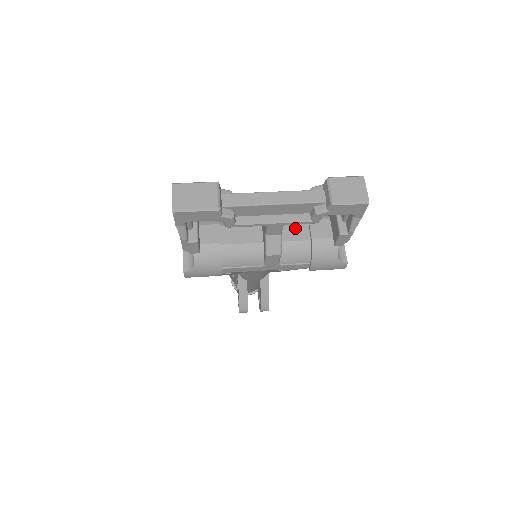
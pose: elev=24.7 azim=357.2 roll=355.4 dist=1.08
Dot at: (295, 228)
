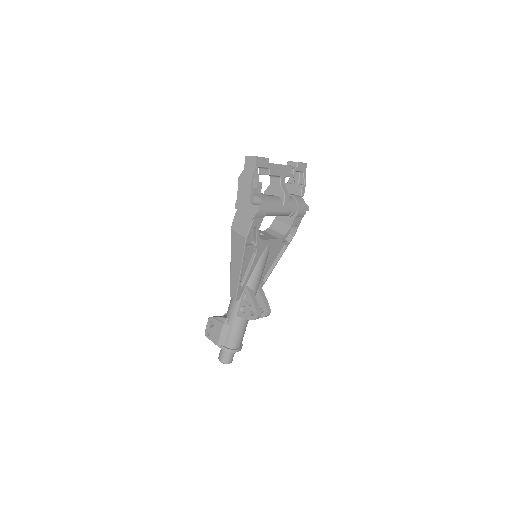
Dot at: occluded
